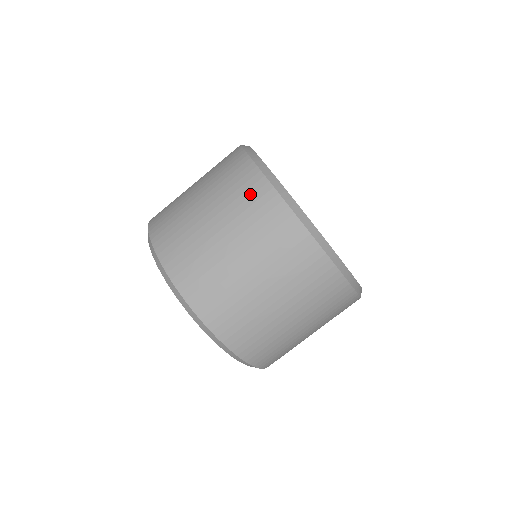
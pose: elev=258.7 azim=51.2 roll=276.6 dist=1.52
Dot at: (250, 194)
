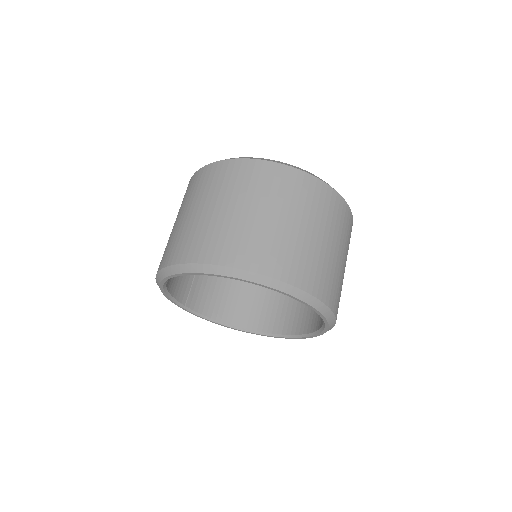
Dot at: (293, 184)
